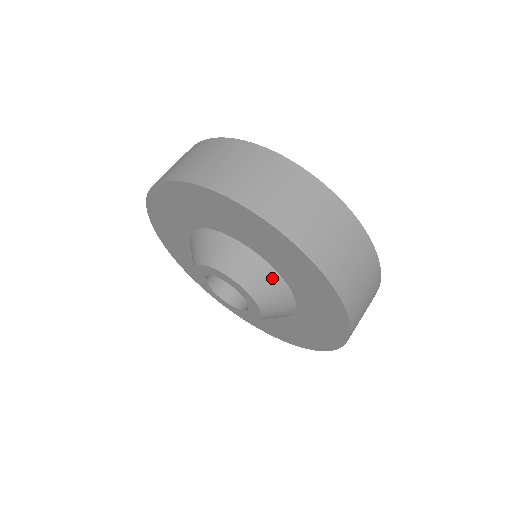
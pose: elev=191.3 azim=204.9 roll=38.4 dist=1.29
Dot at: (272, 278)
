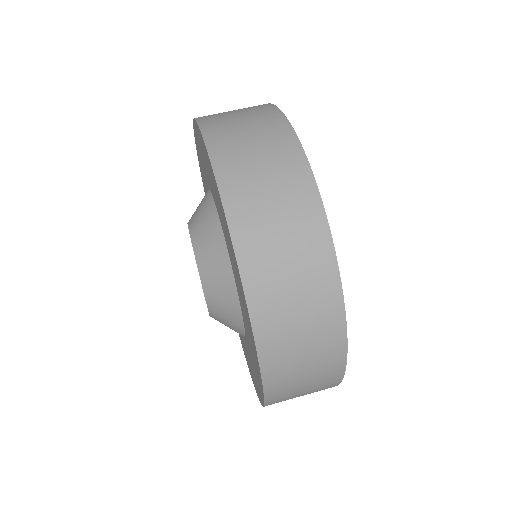
Dot at: (224, 266)
